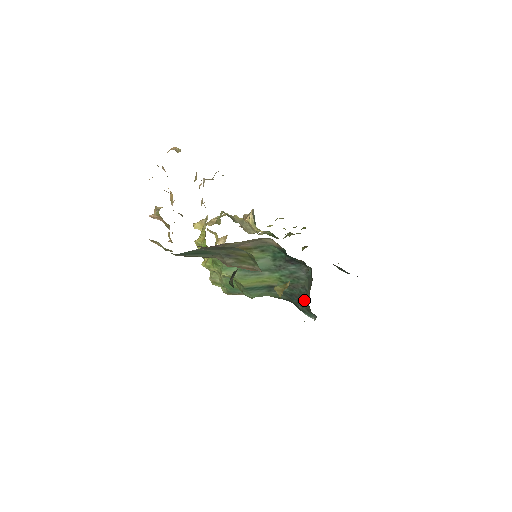
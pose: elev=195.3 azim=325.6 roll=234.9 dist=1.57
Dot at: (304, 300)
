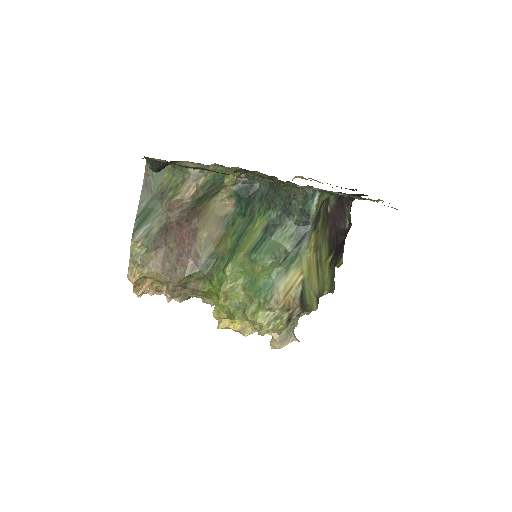
Dot at: (287, 193)
